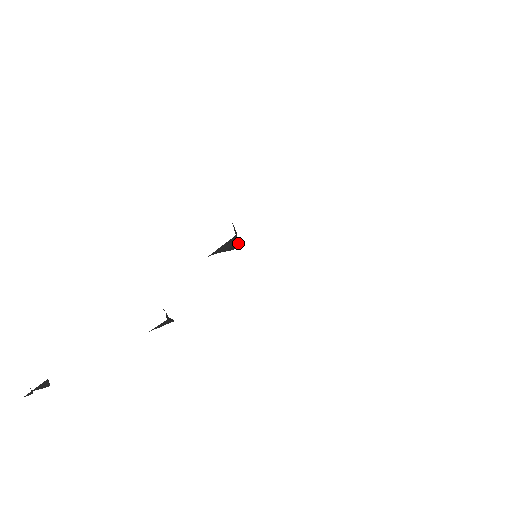
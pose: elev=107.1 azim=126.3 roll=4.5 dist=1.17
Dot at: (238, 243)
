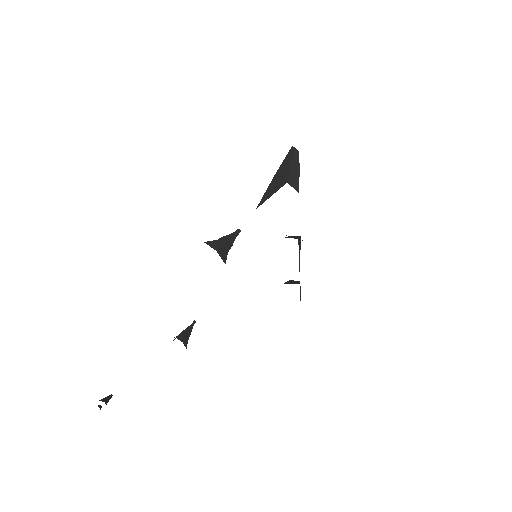
Dot at: (235, 234)
